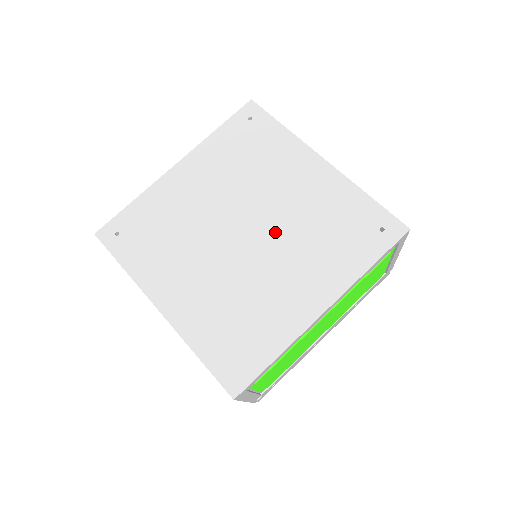
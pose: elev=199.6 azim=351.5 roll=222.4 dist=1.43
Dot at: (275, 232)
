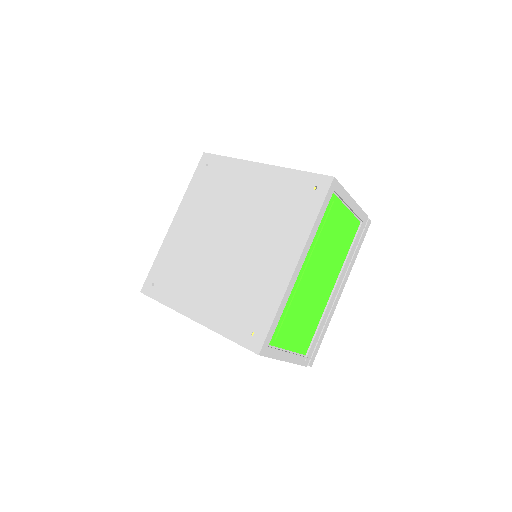
Dot at: (247, 229)
